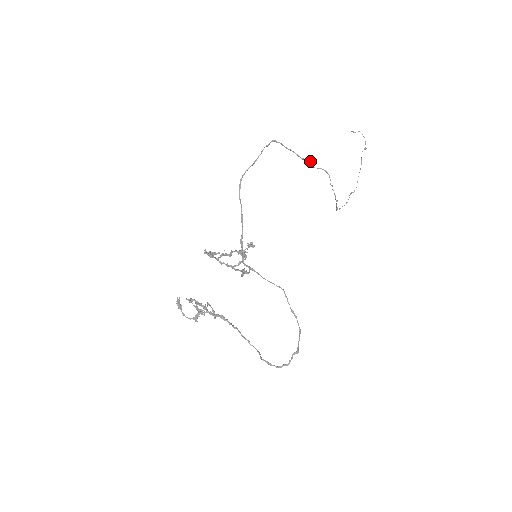
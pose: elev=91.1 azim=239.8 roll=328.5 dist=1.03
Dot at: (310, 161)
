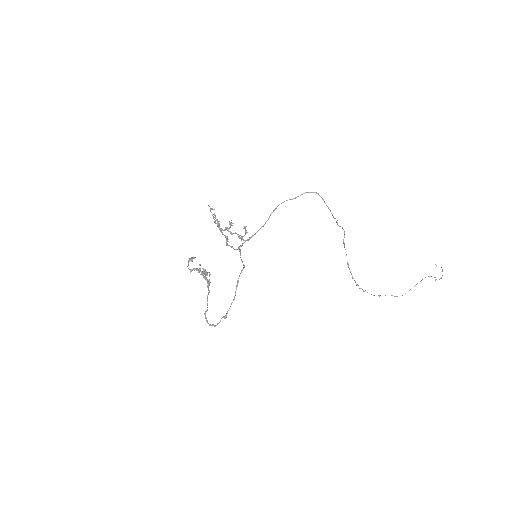
Dot at: occluded
